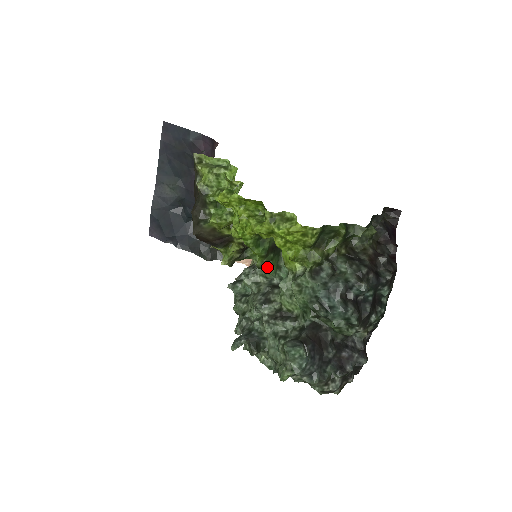
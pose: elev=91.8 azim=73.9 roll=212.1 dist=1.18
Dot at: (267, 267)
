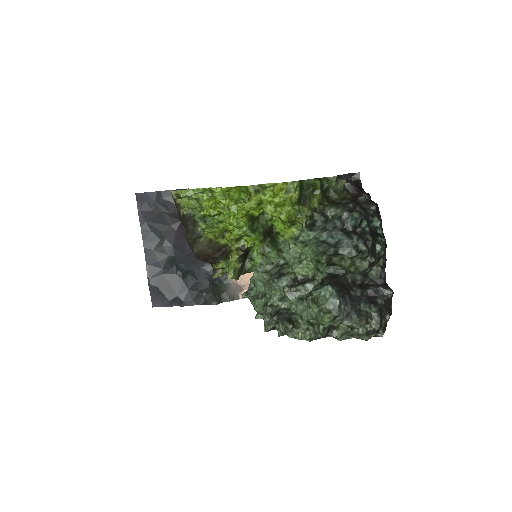
Dot at: (269, 251)
